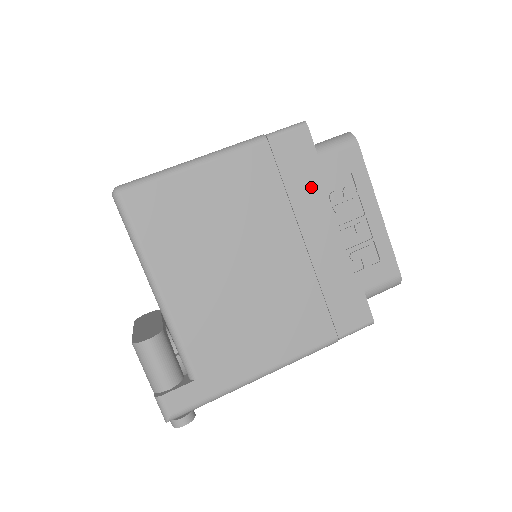
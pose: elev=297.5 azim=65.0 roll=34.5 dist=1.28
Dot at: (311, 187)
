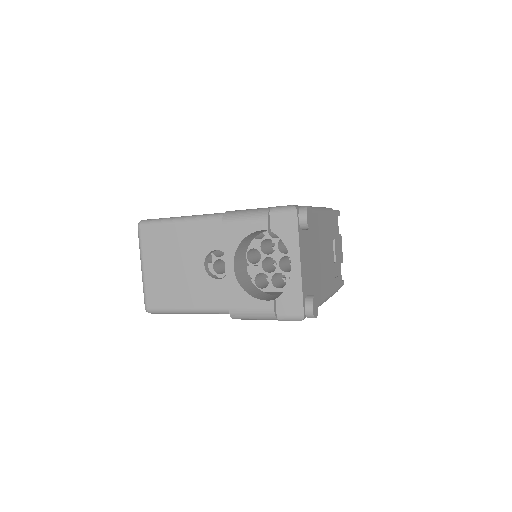
Dot at: occluded
